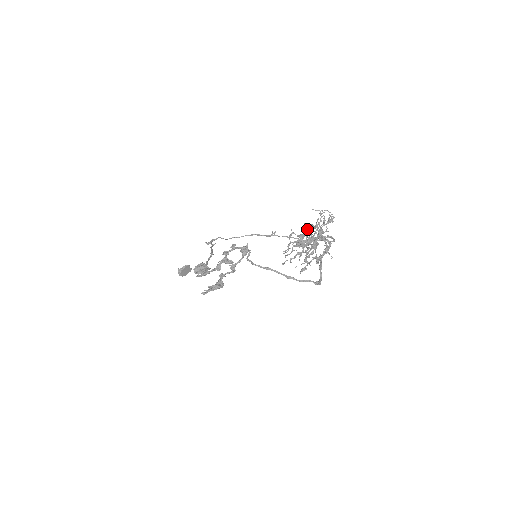
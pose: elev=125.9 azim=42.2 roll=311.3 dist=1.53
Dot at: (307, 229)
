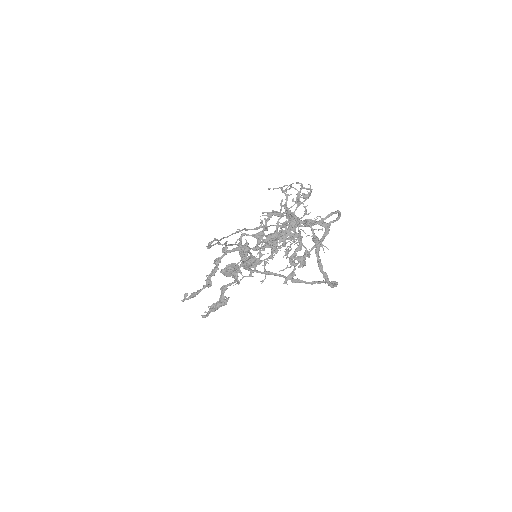
Dot at: (265, 222)
